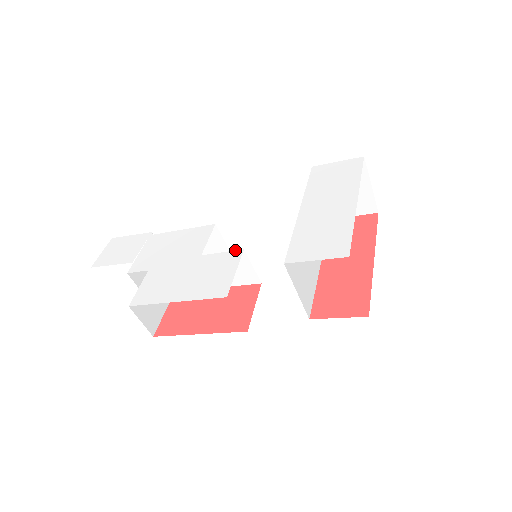
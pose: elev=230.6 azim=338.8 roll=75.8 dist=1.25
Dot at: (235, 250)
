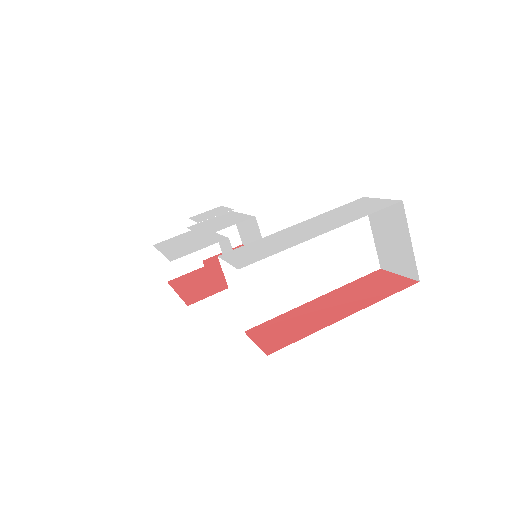
Dot at: occluded
